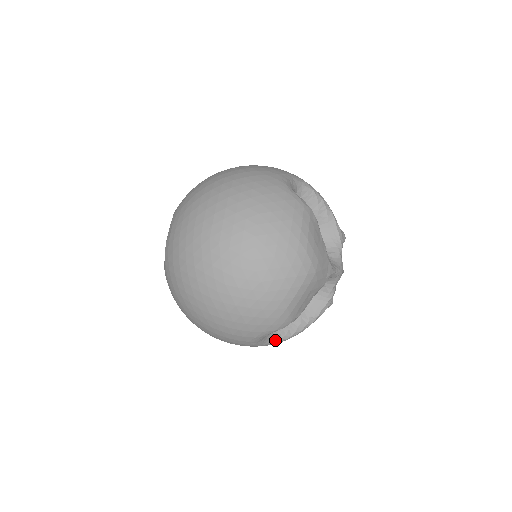
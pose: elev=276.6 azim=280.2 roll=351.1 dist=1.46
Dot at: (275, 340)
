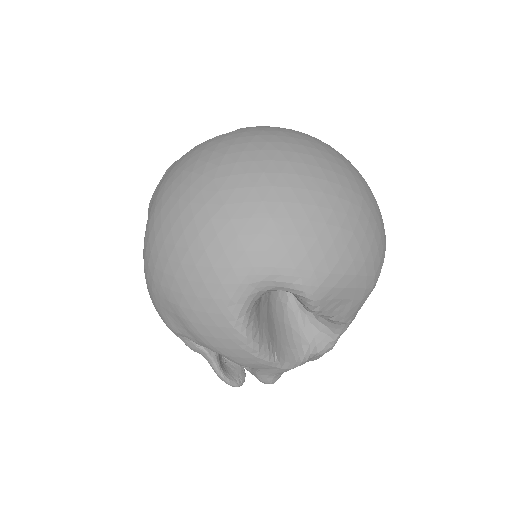
Dot at: (244, 319)
